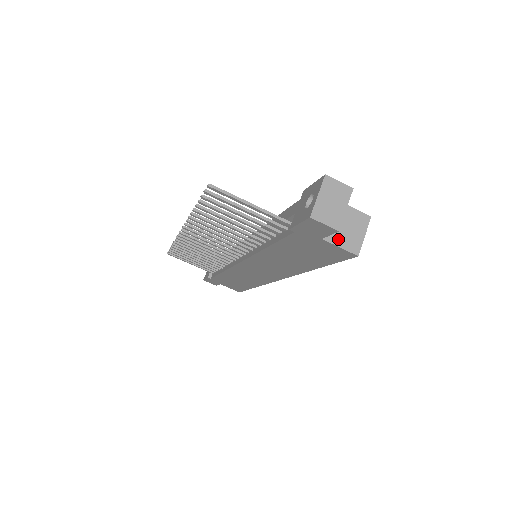
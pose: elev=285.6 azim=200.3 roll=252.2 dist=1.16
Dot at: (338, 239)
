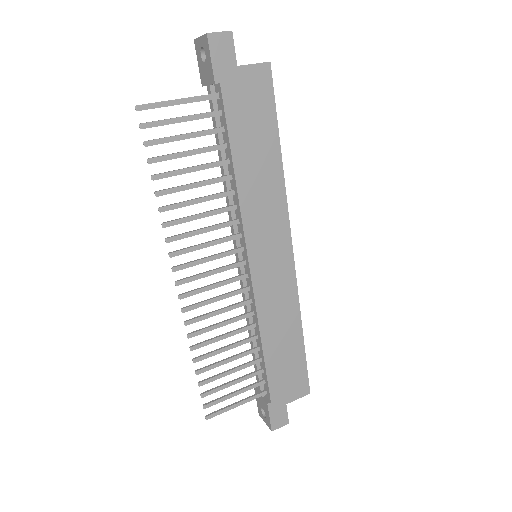
Dot at: (247, 65)
